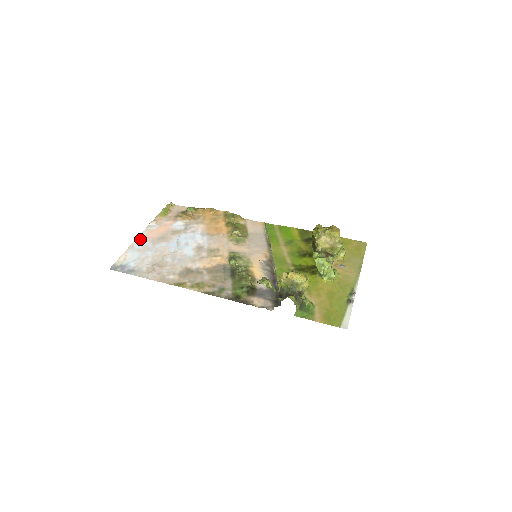
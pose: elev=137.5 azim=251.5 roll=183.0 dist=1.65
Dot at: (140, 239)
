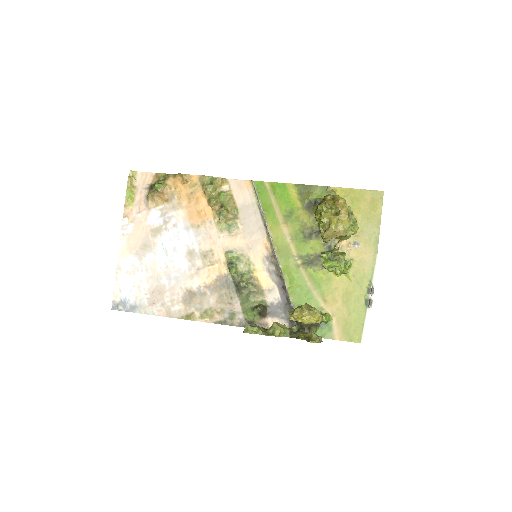
Dot at: (122, 254)
